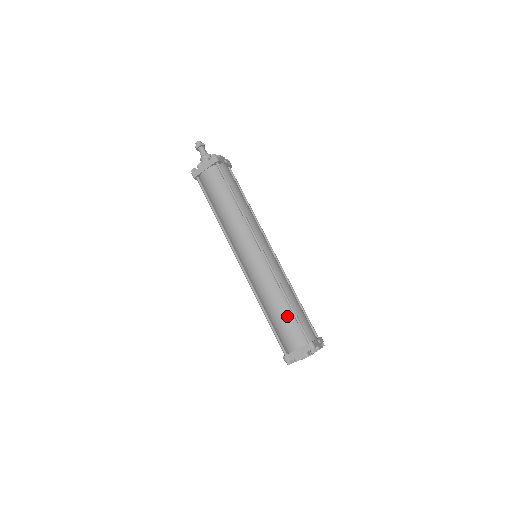
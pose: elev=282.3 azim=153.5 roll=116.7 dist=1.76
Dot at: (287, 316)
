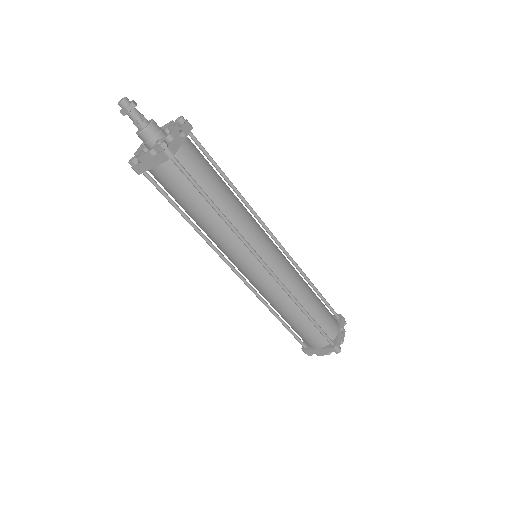
Dot at: (305, 325)
